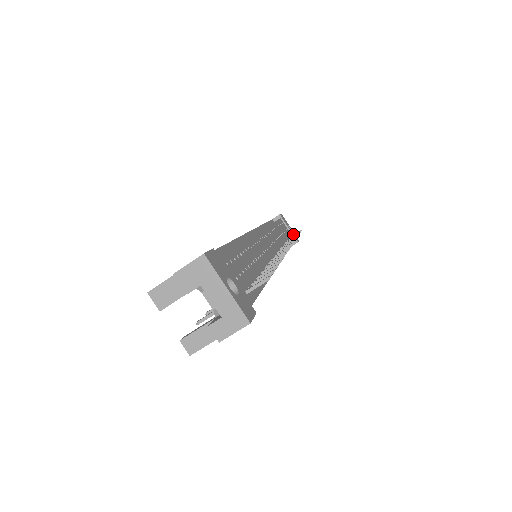
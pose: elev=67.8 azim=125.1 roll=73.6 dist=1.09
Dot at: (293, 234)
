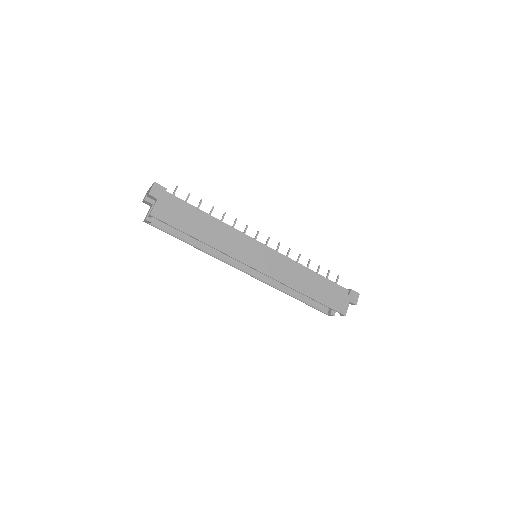
Dot at: (336, 282)
